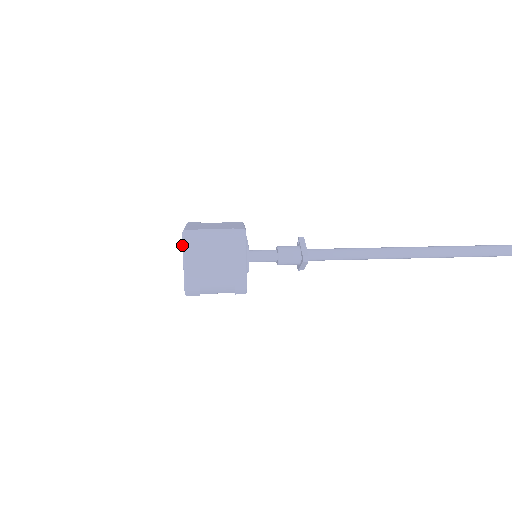
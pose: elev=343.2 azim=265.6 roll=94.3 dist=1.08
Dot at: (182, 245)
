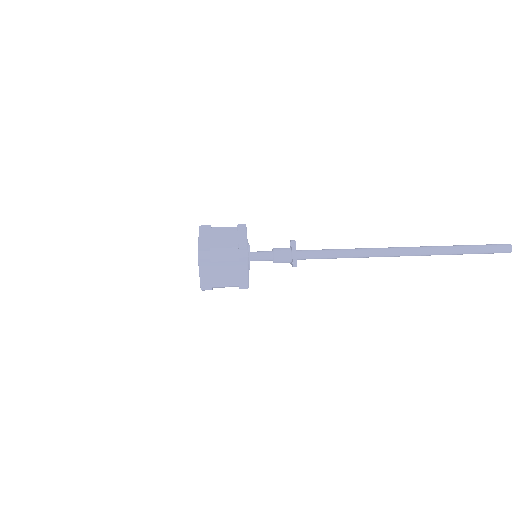
Dot at: (198, 262)
